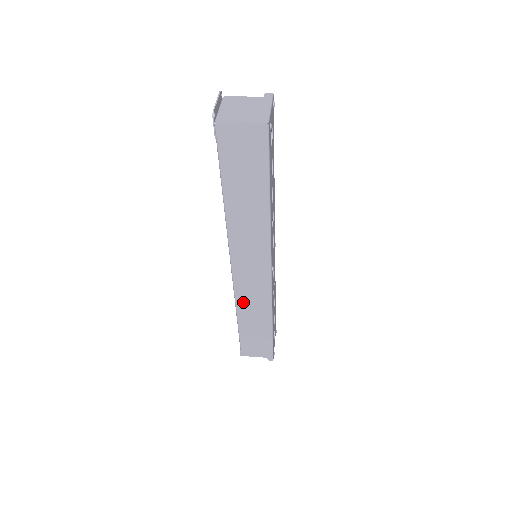
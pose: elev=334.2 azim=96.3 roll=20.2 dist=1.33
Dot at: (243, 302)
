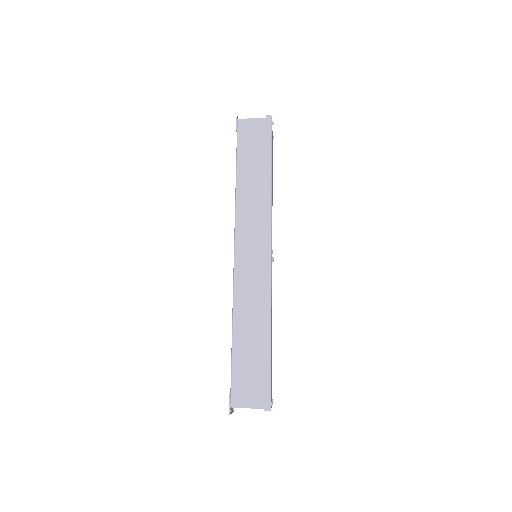
Dot at: (241, 298)
